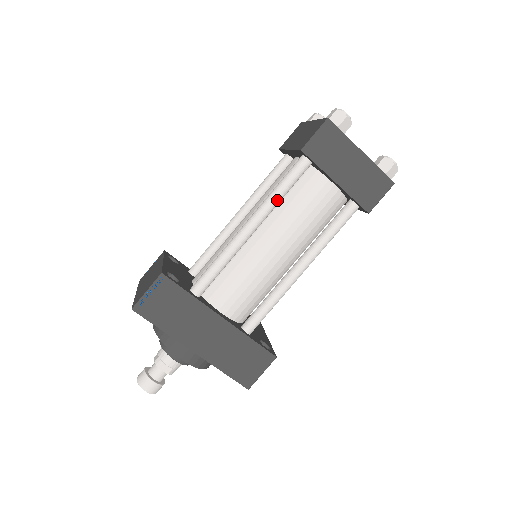
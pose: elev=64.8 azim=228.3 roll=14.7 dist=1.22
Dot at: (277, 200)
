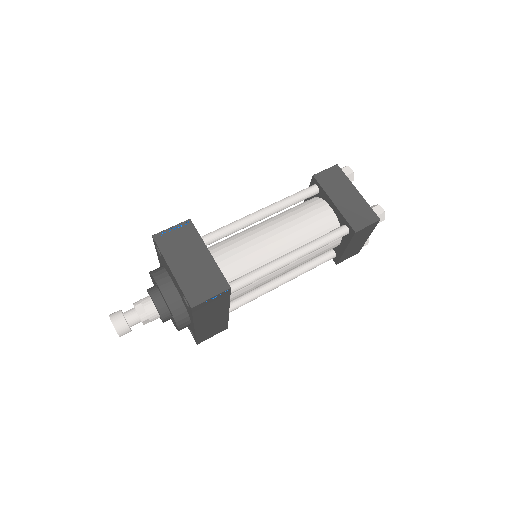
Dot at: occluded
